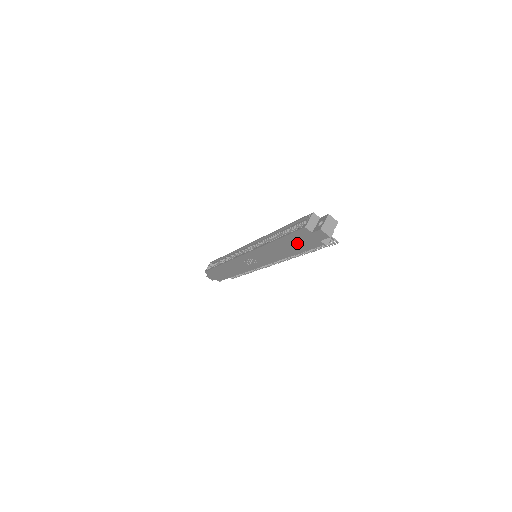
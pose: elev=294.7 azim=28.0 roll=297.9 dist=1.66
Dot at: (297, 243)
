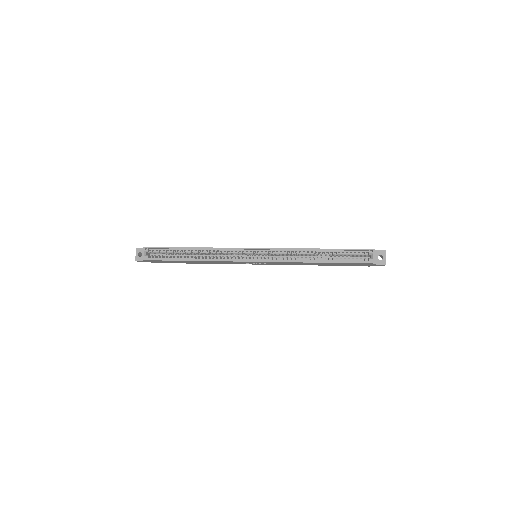
Dot at: (345, 264)
